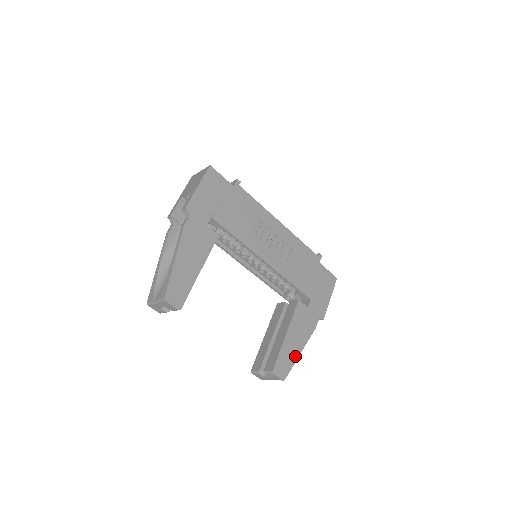
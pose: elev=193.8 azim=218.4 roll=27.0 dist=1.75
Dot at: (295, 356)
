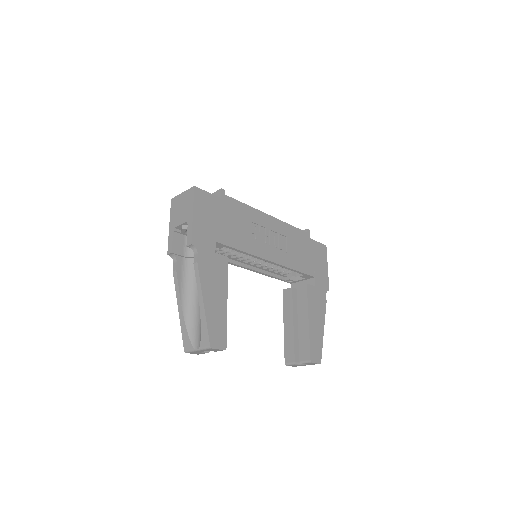
Dot at: (321, 337)
